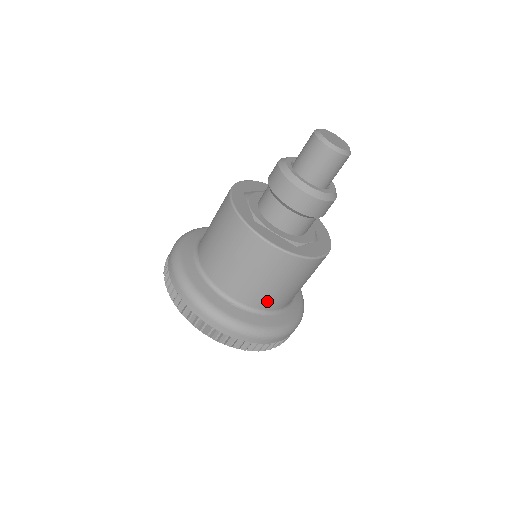
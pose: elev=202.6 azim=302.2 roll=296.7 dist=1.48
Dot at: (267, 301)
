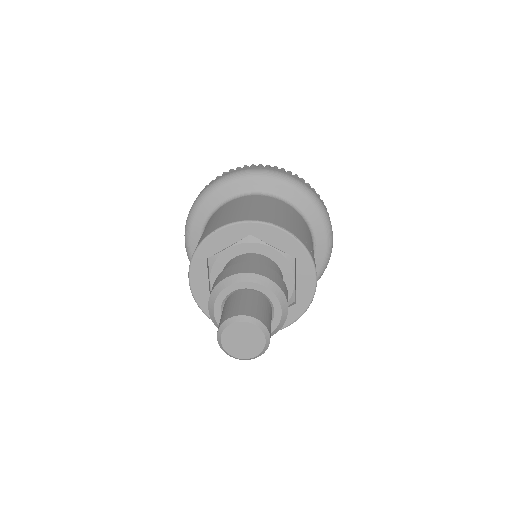
Dot at: occluded
